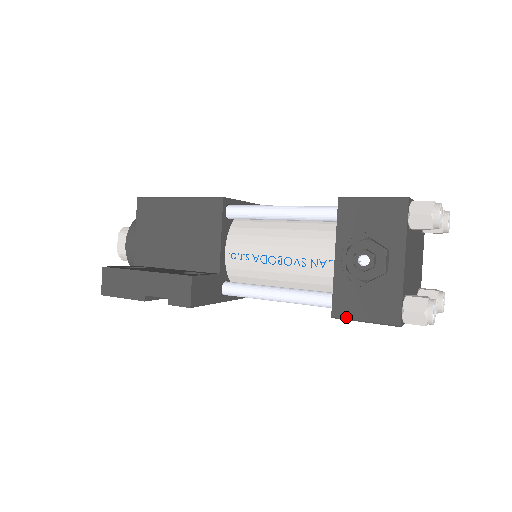
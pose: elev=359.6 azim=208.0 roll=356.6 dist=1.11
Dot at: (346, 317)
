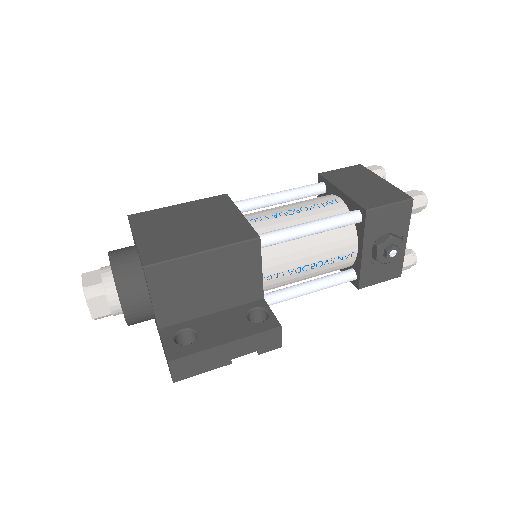
Dot at: occluded
